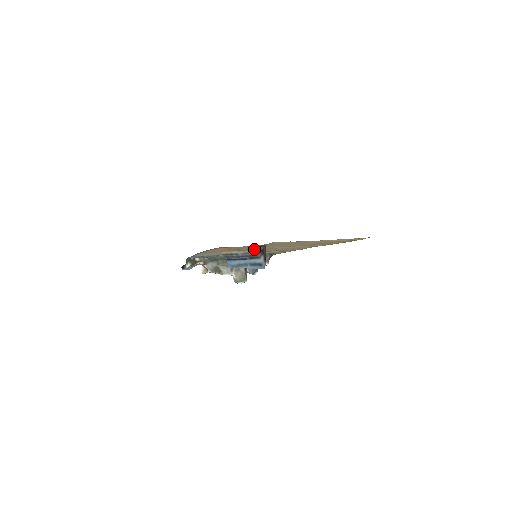
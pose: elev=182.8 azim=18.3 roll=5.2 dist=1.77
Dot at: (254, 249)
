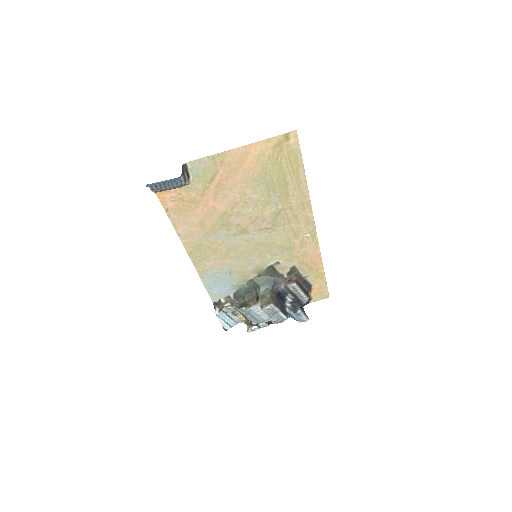
Dot at: (186, 185)
